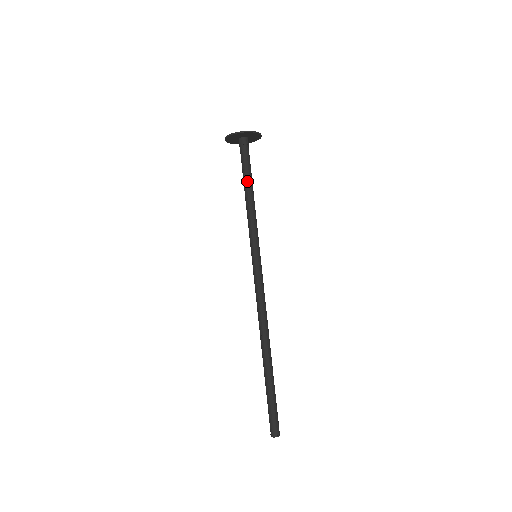
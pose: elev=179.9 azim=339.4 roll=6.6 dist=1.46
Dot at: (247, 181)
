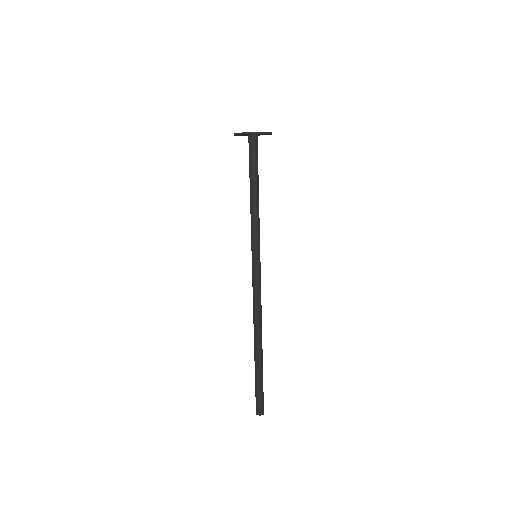
Dot at: (253, 182)
